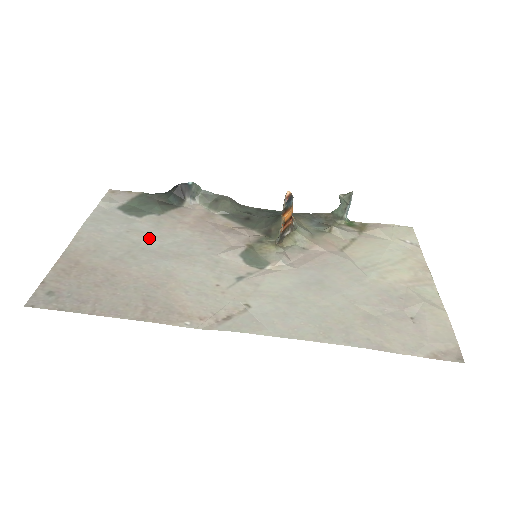
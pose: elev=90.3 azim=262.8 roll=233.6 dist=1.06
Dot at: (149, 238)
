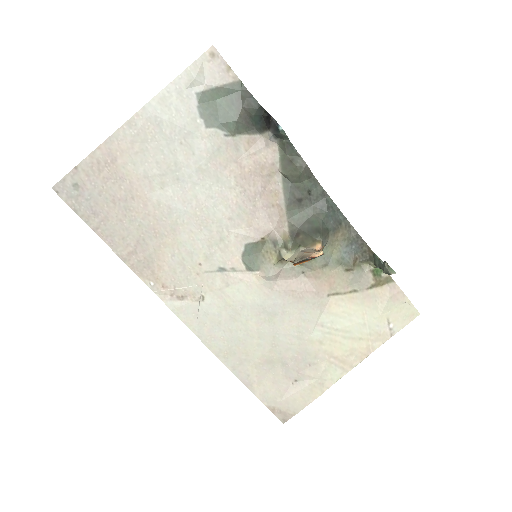
Dot at: (192, 167)
